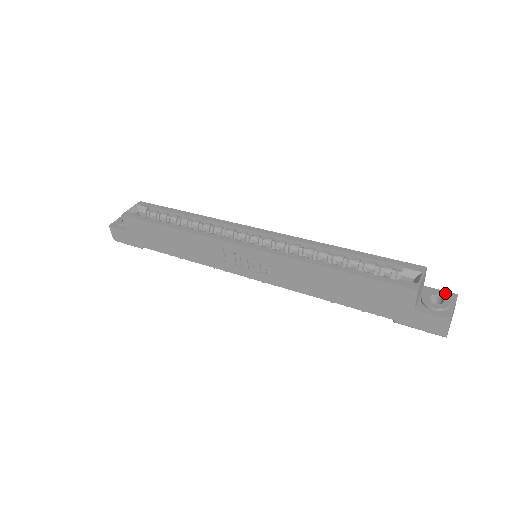
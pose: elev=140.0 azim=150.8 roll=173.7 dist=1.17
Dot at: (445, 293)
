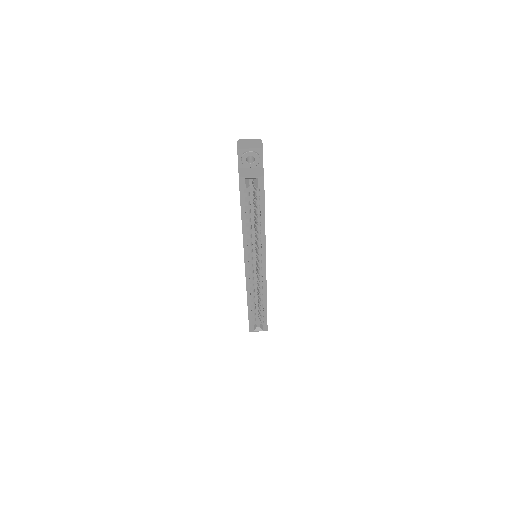
Dot at: occluded
